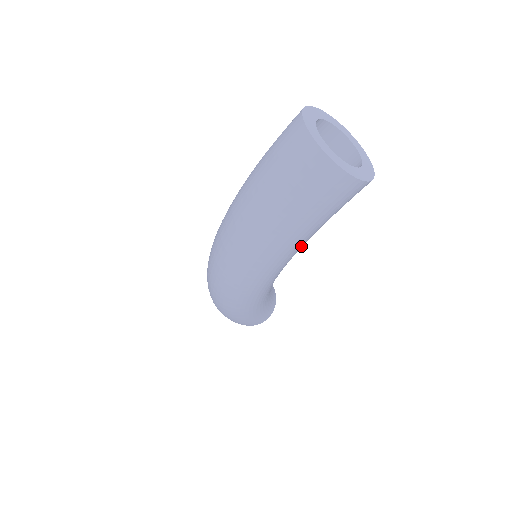
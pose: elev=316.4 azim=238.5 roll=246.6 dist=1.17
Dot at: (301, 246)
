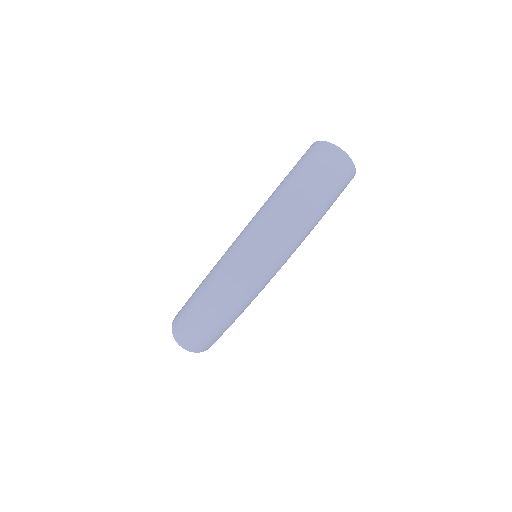
Dot at: occluded
